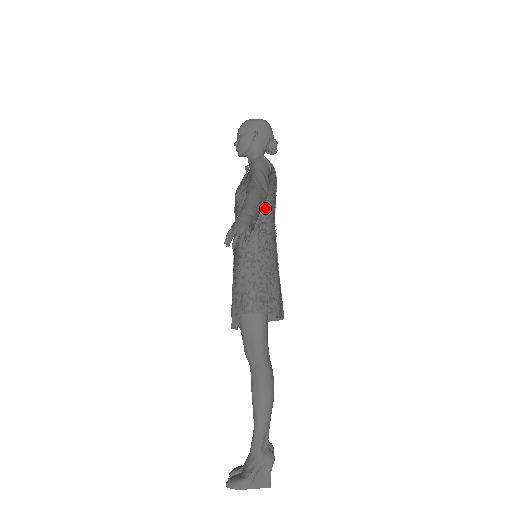
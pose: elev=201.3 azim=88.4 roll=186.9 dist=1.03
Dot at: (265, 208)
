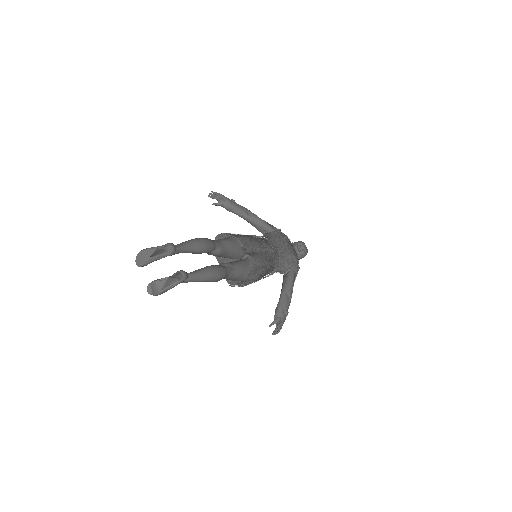
Dot at: (267, 236)
